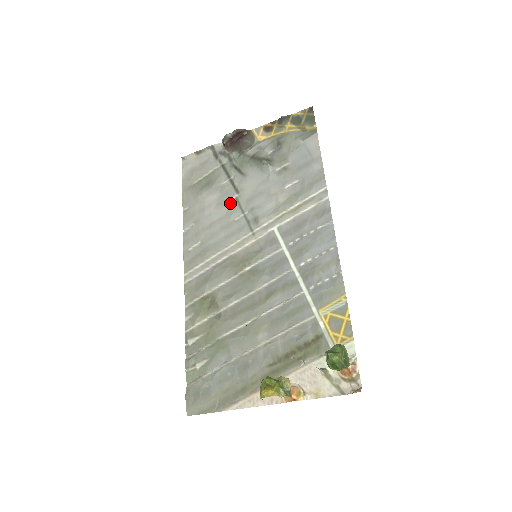
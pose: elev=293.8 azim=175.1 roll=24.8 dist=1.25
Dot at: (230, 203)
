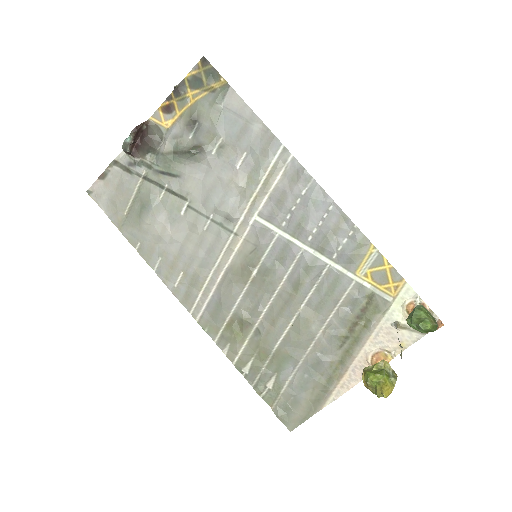
Dot at: (185, 215)
